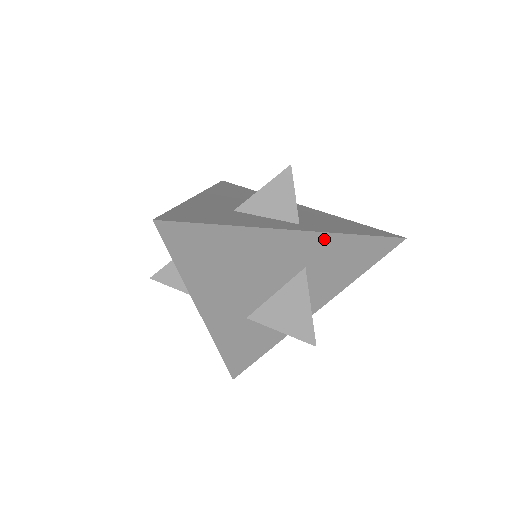
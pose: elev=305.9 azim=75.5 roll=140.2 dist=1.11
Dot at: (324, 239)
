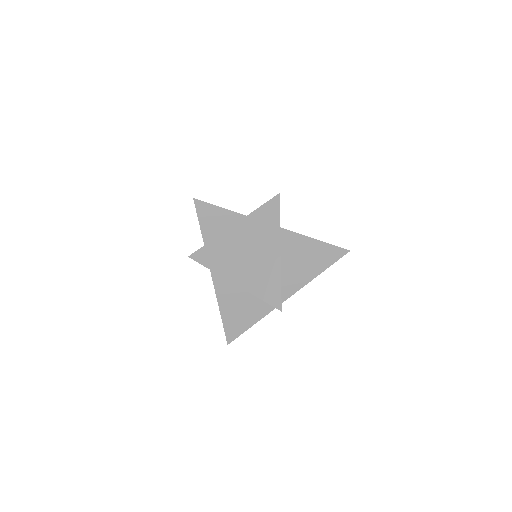
Dot at: (292, 237)
